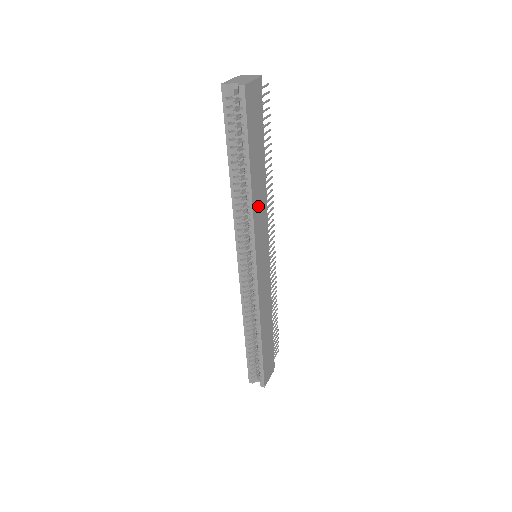
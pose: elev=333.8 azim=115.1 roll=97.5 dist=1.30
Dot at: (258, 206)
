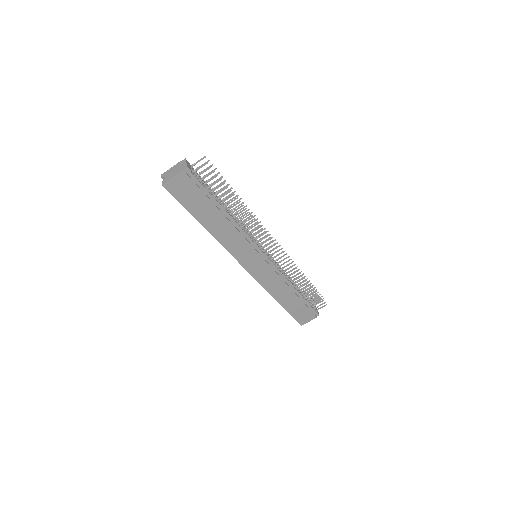
Dot at: (226, 237)
